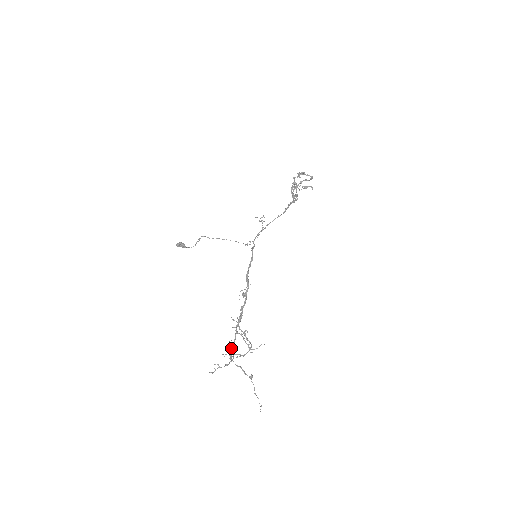
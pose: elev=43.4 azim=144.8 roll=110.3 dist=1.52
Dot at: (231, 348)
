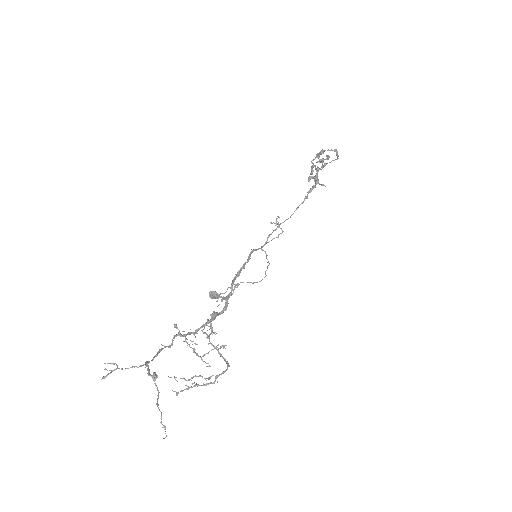
Dot at: (158, 351)
